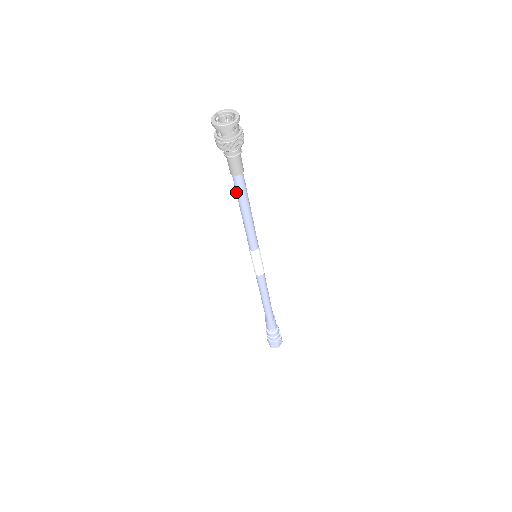
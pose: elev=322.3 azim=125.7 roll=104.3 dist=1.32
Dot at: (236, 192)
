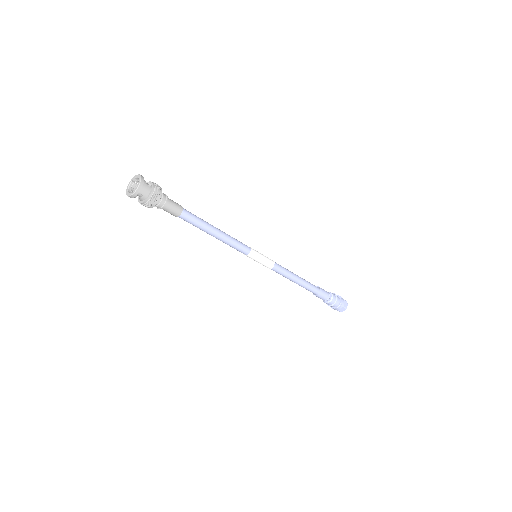
Dot at: occluded
